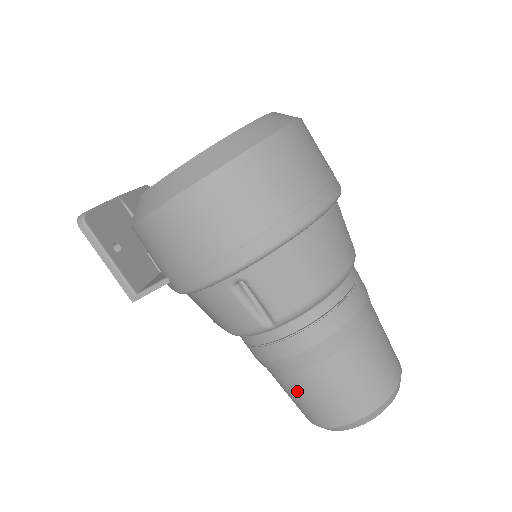
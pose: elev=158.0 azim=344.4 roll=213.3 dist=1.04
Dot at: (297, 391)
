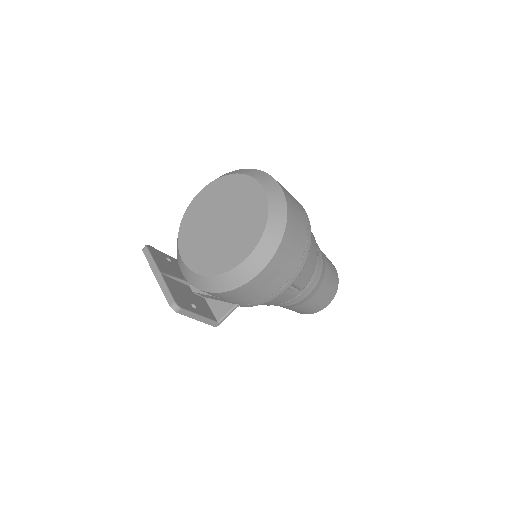
Dot at: (304, 308)
